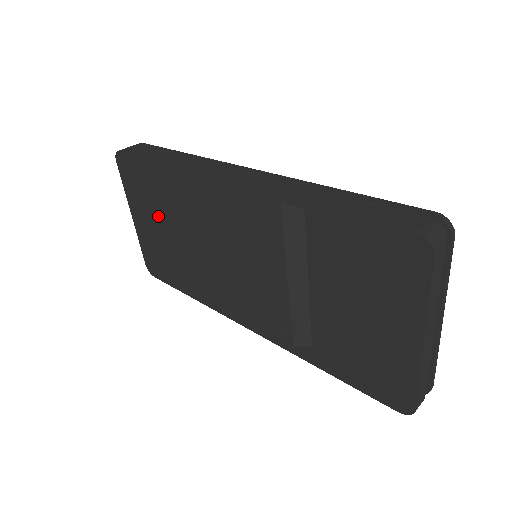
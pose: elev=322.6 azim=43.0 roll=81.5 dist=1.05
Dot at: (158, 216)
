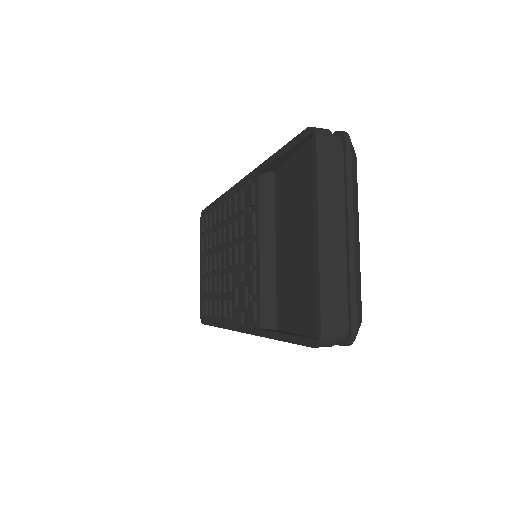
Dot at: (210, 252)
